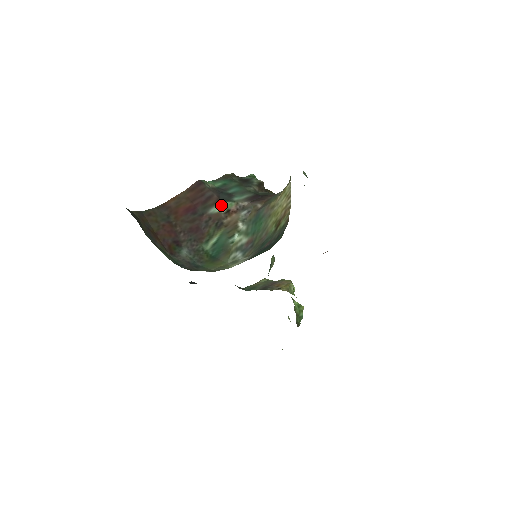
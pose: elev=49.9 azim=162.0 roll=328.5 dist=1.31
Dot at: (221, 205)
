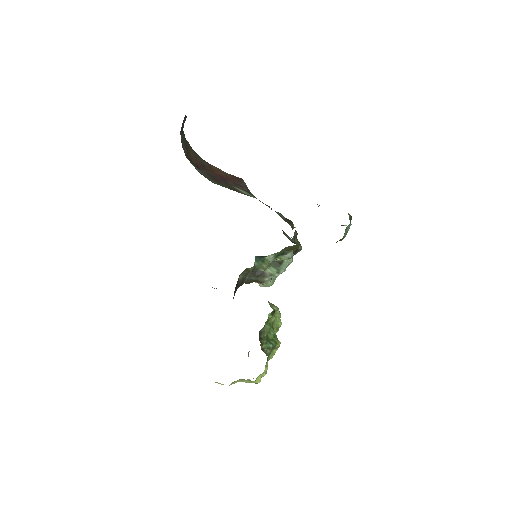
Dot at: (246, 192)
